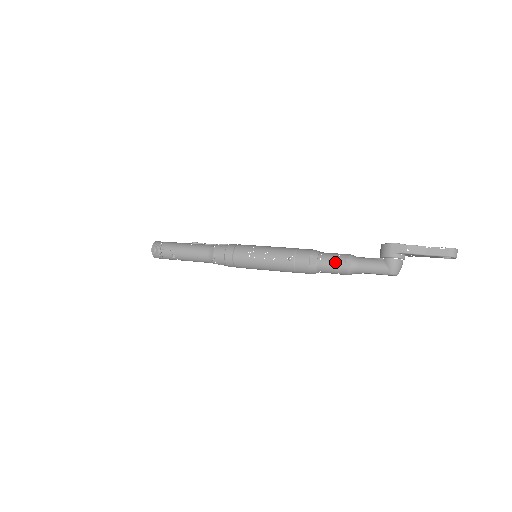
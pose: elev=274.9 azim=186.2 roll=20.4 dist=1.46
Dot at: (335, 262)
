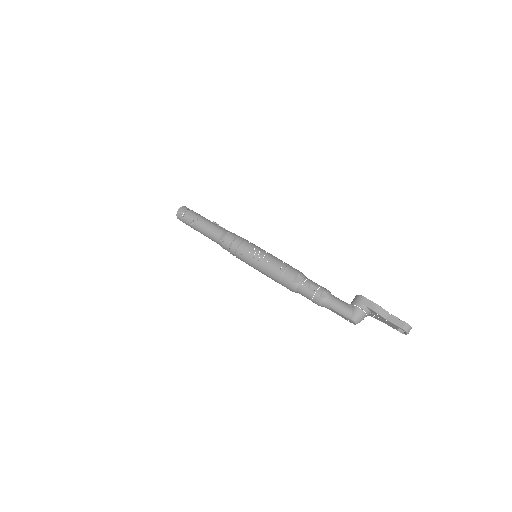
Dot at: (315, 289)
